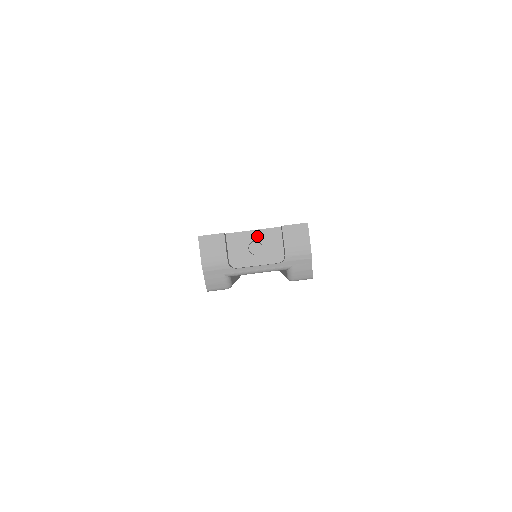
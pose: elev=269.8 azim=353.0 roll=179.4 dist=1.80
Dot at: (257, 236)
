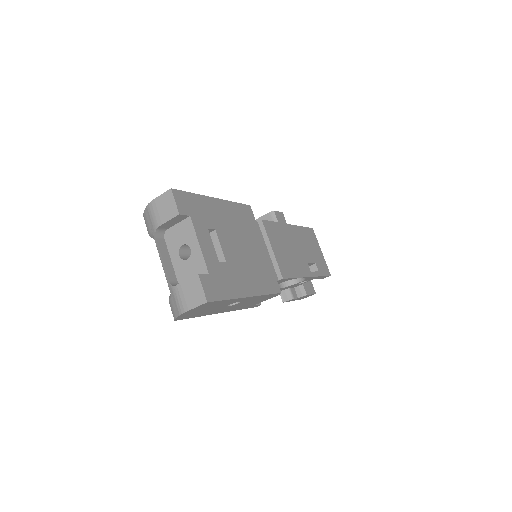
Dot at: (195, 250)
